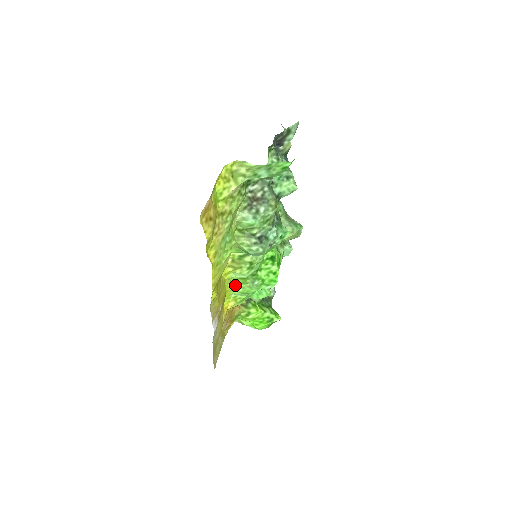
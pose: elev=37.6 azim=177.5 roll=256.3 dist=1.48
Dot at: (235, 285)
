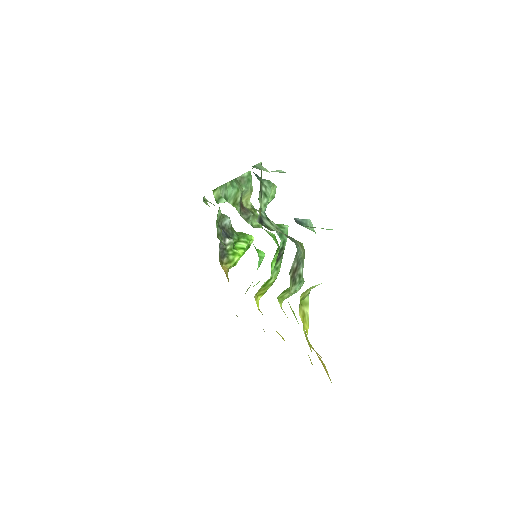
Dot at: occluded
